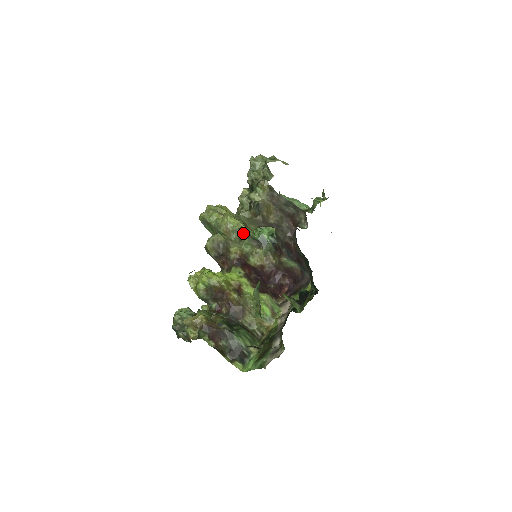
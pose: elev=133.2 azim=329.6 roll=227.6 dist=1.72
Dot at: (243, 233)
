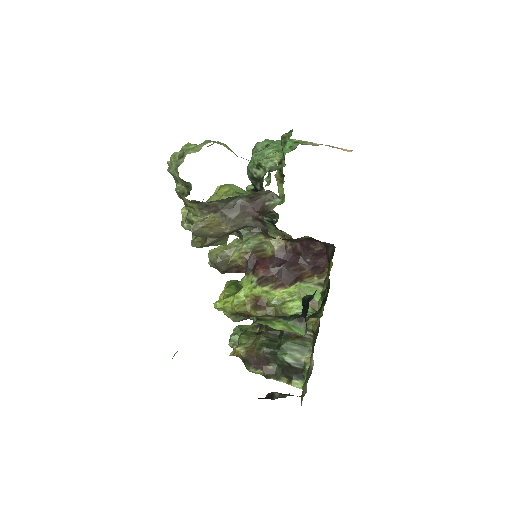
Dot at: occluded
